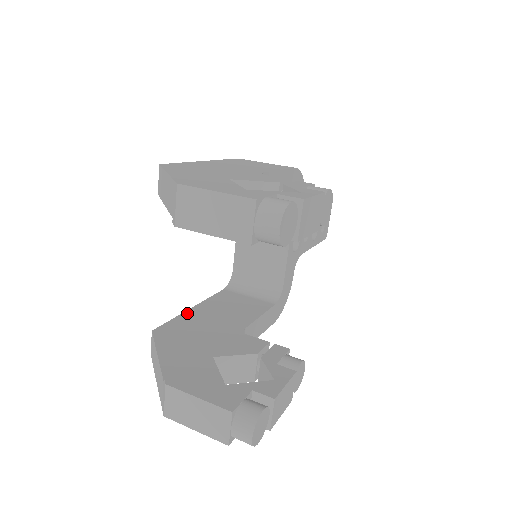
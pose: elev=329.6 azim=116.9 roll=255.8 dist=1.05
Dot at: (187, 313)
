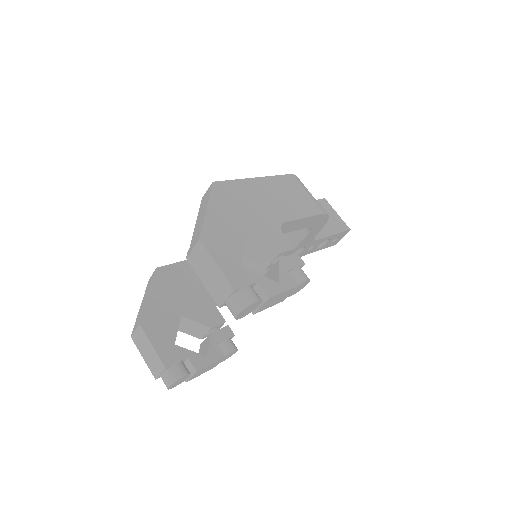
Dot at: occluded
